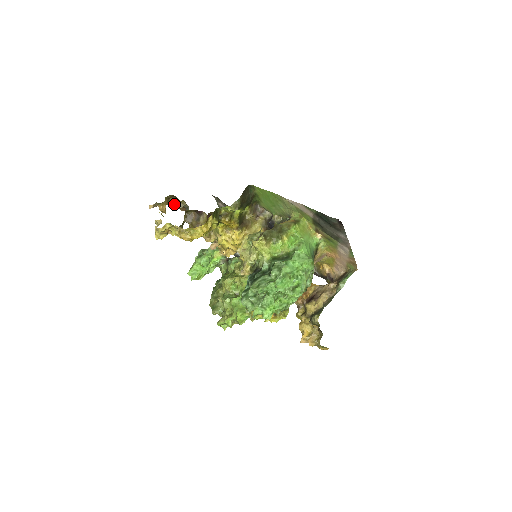
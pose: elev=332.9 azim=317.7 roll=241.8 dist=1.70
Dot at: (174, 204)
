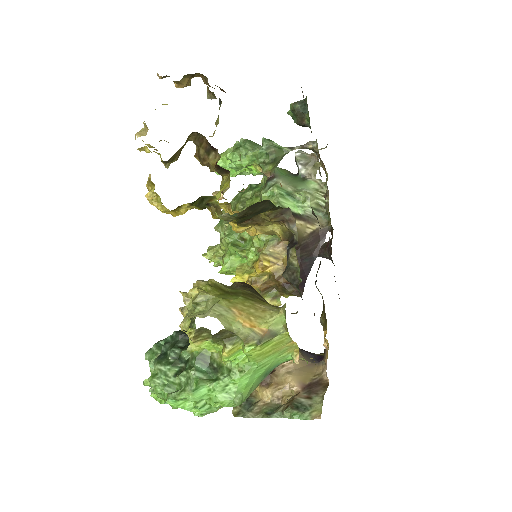
Dot at: (206, 81)
